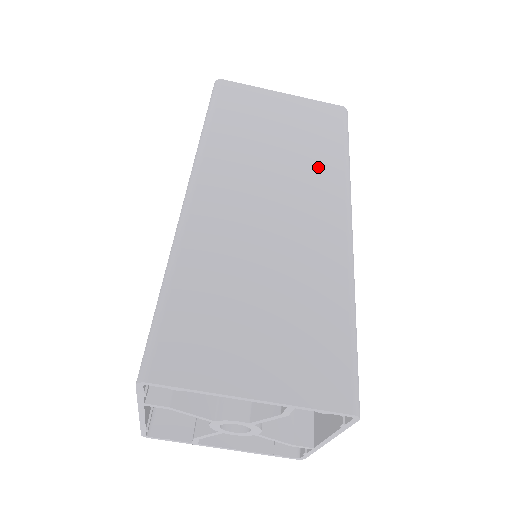
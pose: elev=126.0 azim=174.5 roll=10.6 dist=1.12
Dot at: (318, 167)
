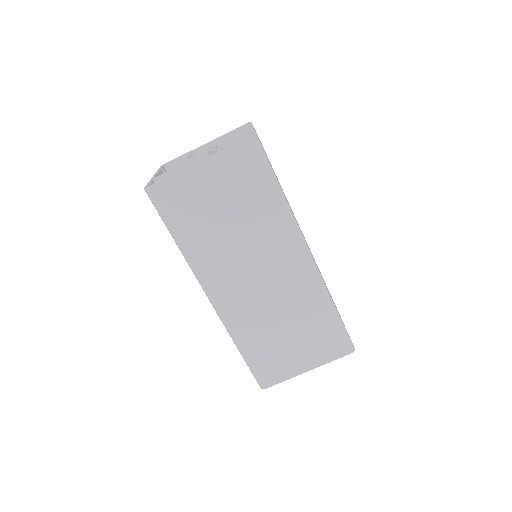
Dot at: (267, 224)
